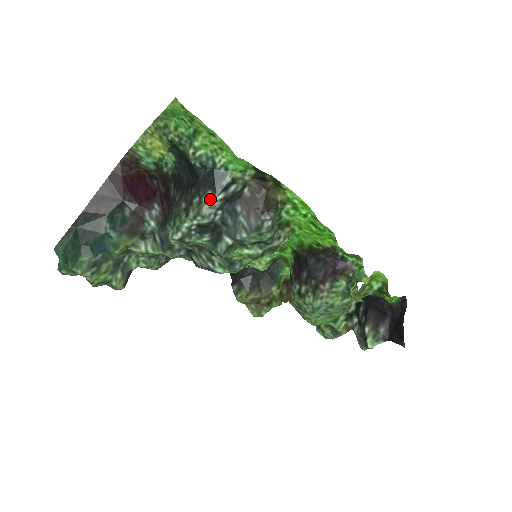
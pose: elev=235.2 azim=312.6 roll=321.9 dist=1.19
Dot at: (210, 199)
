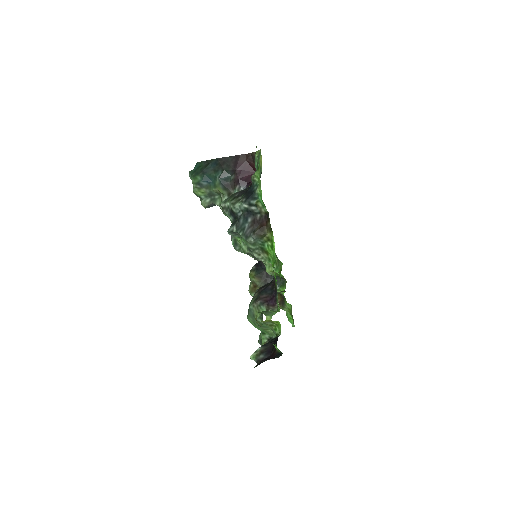
Dot at: (242, 202)
